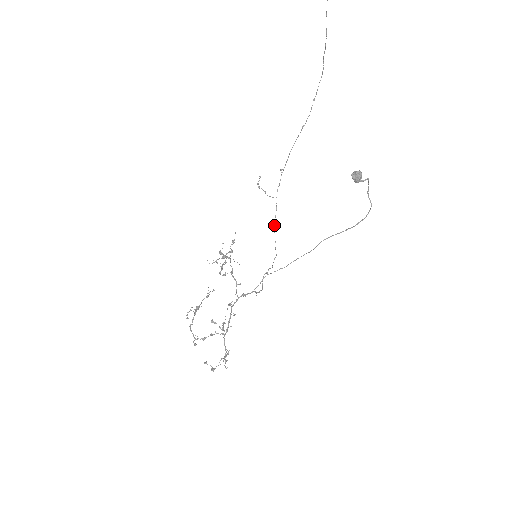
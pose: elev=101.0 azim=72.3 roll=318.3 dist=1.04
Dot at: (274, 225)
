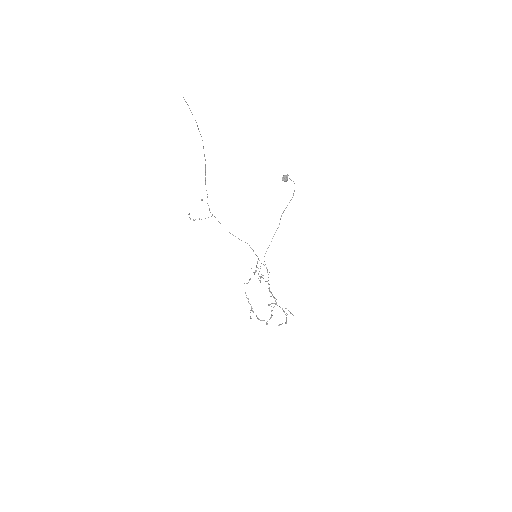
Dot at: occluded
